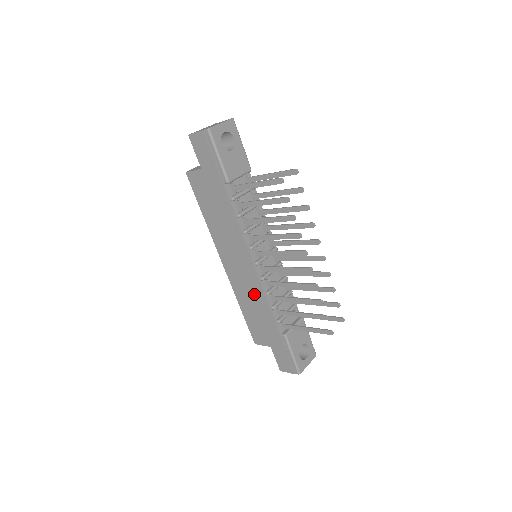
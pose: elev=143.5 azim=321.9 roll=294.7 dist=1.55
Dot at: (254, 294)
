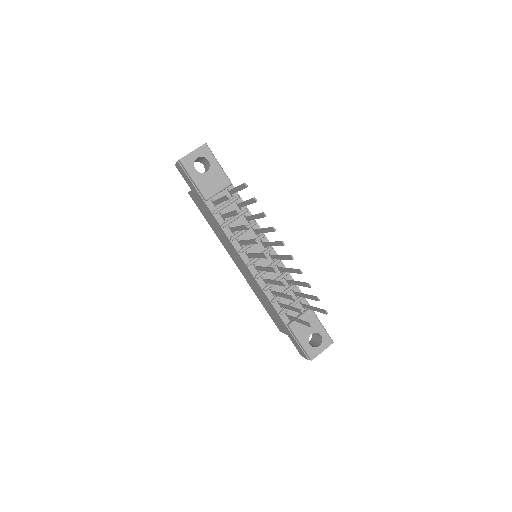
Dot at: (258, 289)
